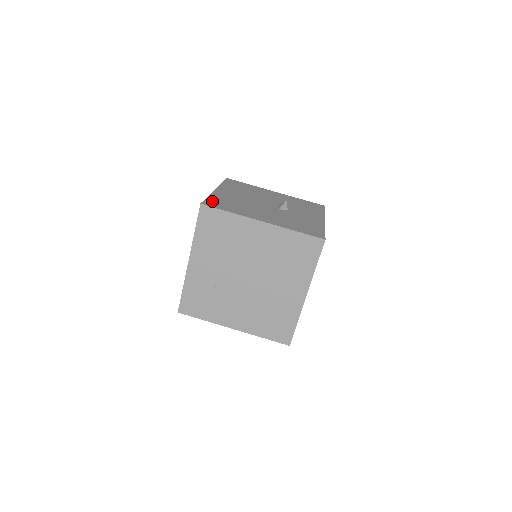
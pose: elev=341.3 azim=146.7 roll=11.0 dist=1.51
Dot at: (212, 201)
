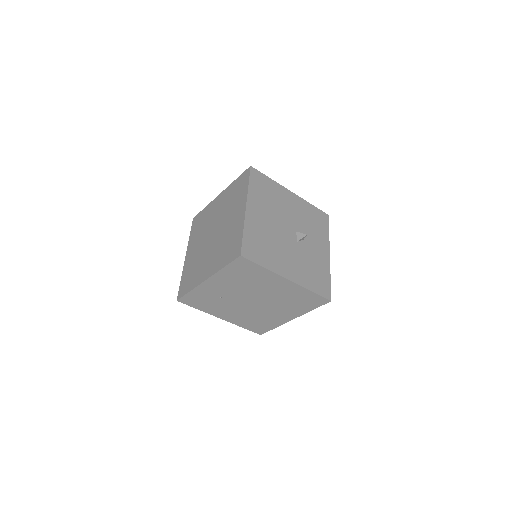
Dot at: (248, 244)
